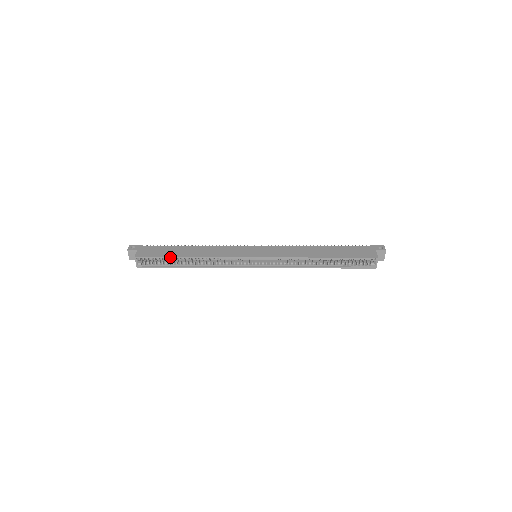
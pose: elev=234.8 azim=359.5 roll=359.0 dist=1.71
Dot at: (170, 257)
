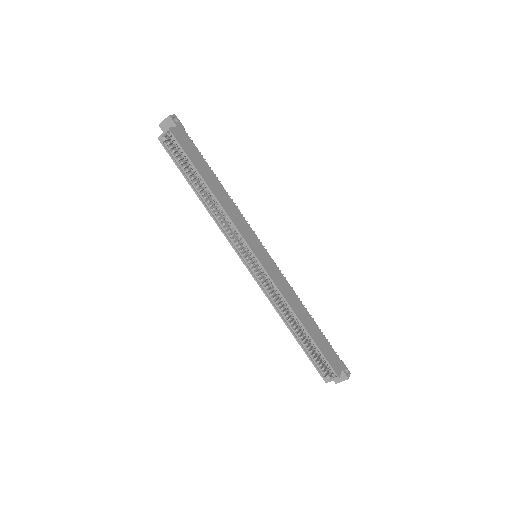
Dot at: (195, 167)
